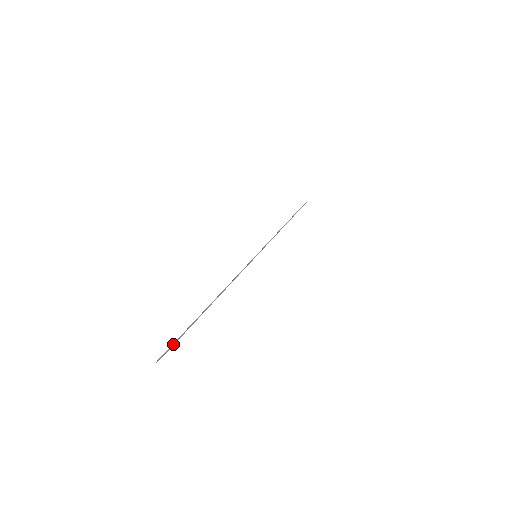
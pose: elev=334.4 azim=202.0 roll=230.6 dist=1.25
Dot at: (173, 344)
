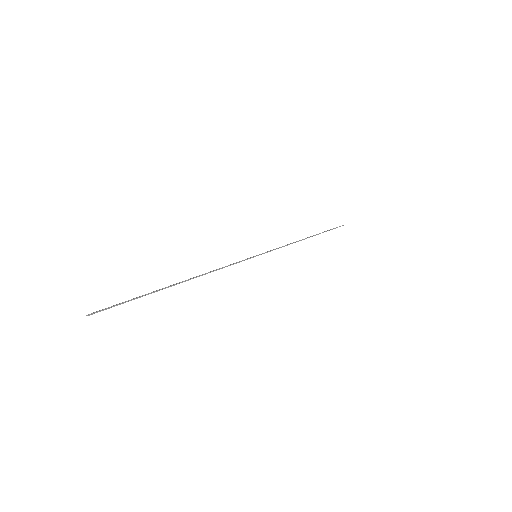
Dot at: (115, 305)
